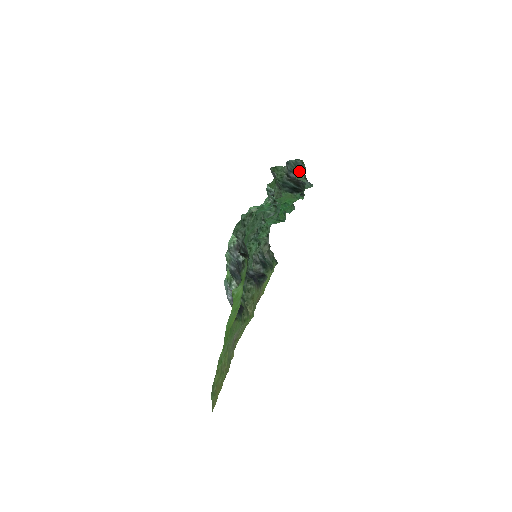
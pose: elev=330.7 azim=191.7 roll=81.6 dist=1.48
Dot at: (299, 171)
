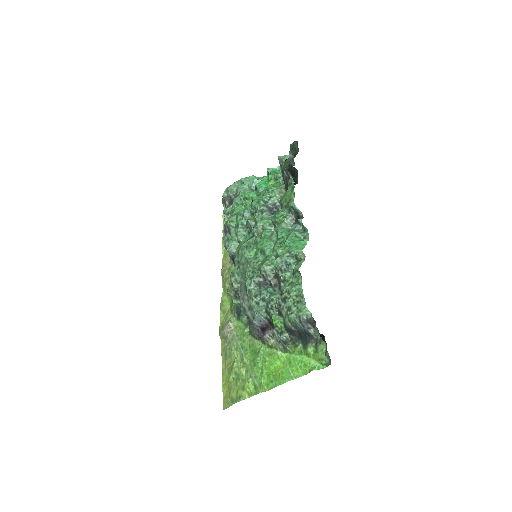
Dot at: (293, 154)
